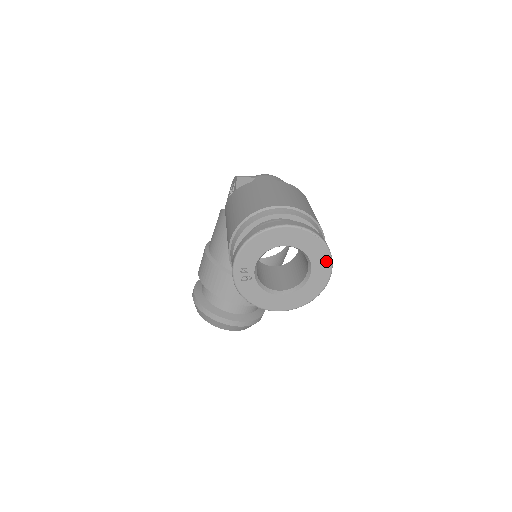
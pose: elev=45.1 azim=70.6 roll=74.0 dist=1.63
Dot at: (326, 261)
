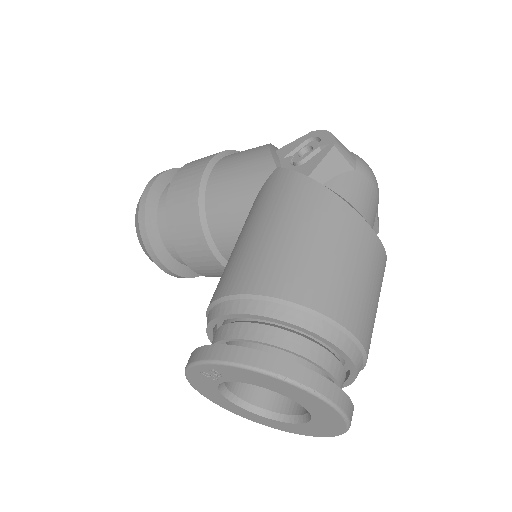
Dot at: (324, 433)
